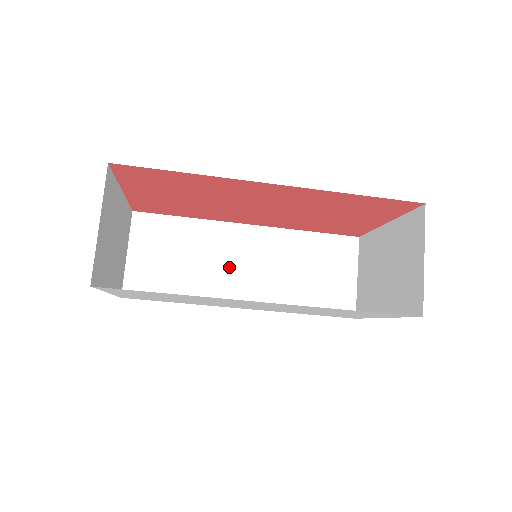
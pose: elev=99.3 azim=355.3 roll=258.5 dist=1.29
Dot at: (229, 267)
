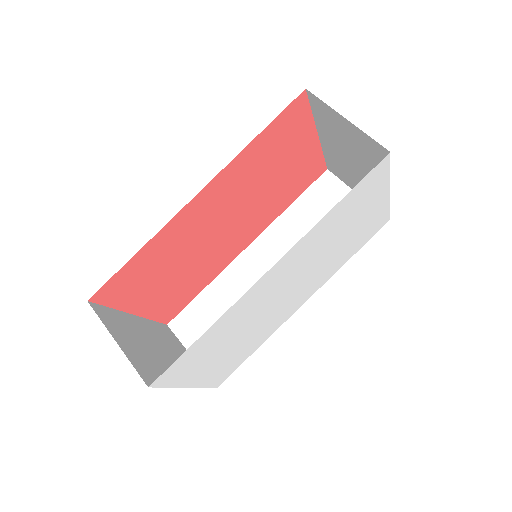
Dot at: occluded
